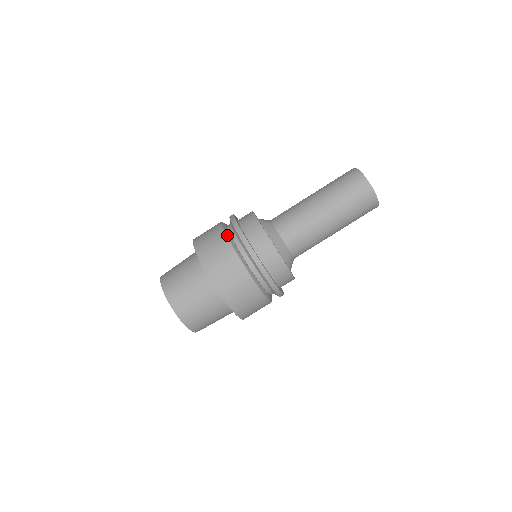
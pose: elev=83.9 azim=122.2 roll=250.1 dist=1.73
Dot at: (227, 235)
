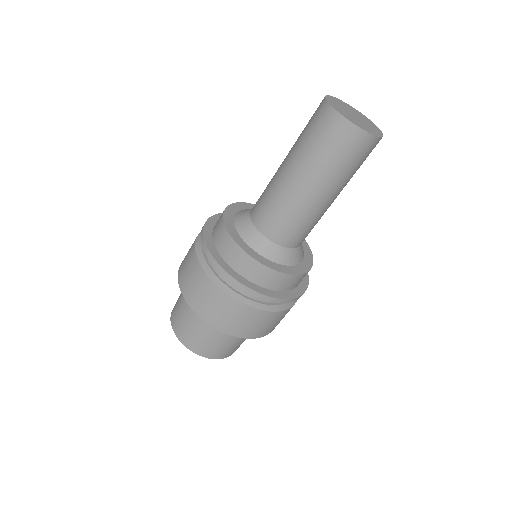
Dot at: (205, 270)
